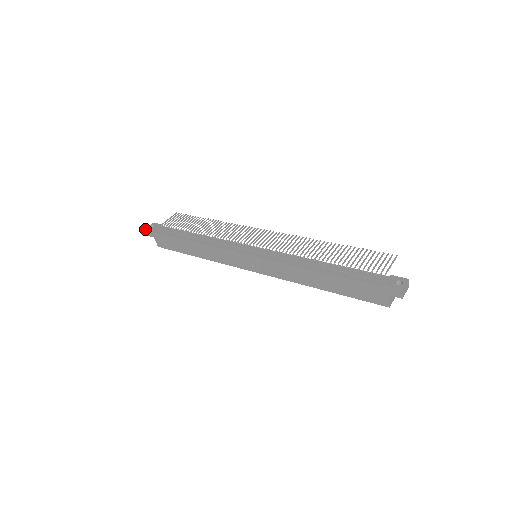
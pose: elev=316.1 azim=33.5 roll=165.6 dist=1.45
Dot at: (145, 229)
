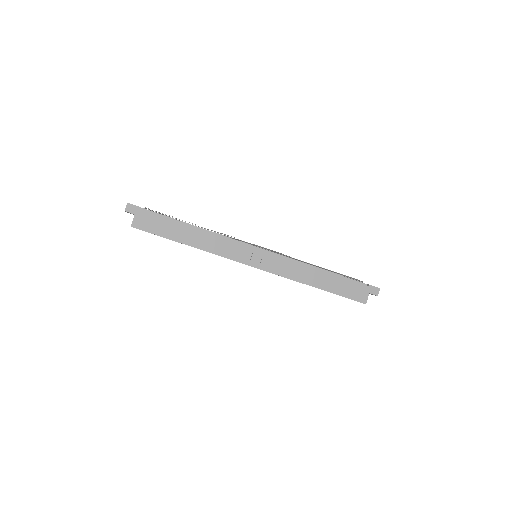
Dot at: occluded
